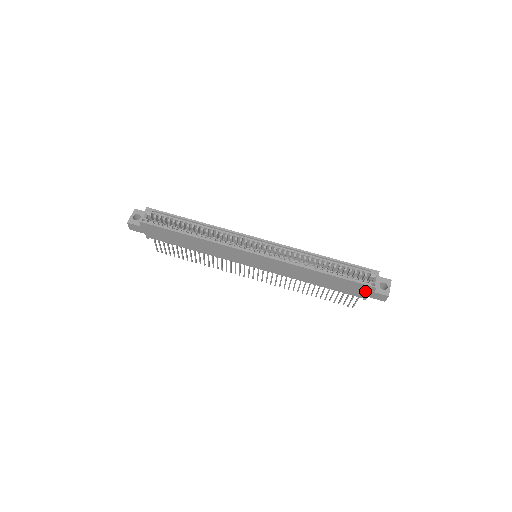
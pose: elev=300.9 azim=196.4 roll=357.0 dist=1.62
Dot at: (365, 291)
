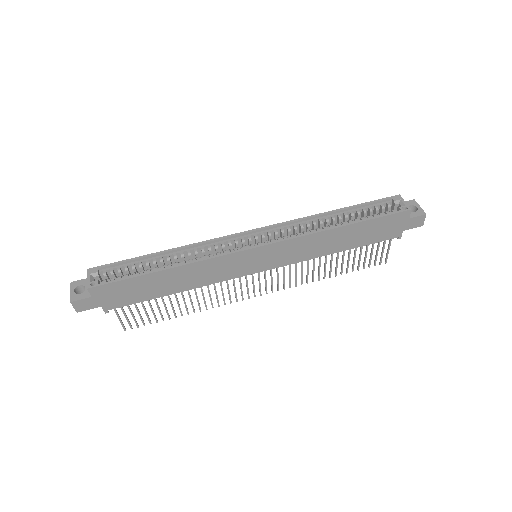
Dot at: (399, 224)
